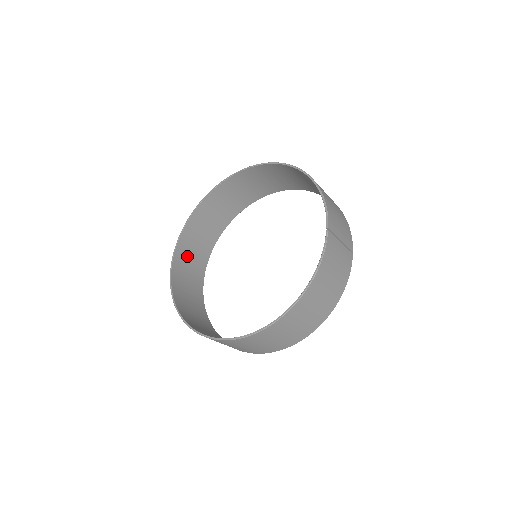
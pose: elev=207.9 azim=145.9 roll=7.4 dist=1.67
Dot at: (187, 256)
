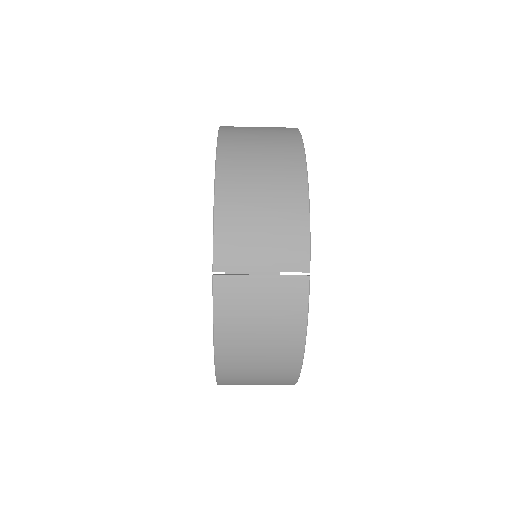
Dot at: occluded
